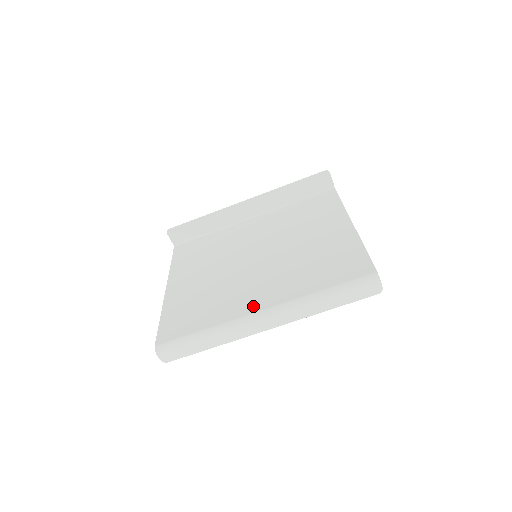
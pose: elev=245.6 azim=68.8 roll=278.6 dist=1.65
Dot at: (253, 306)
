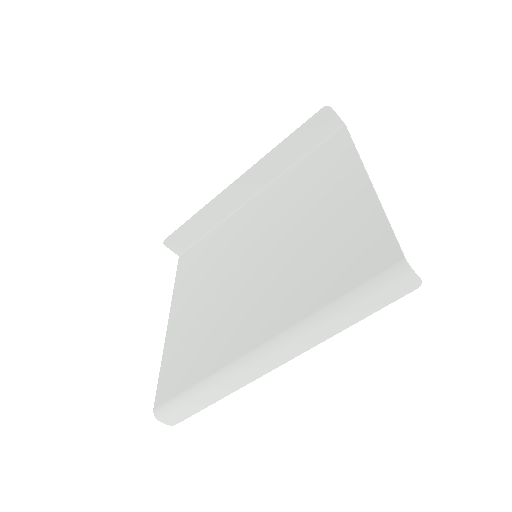
Dot at: (250, 339)
